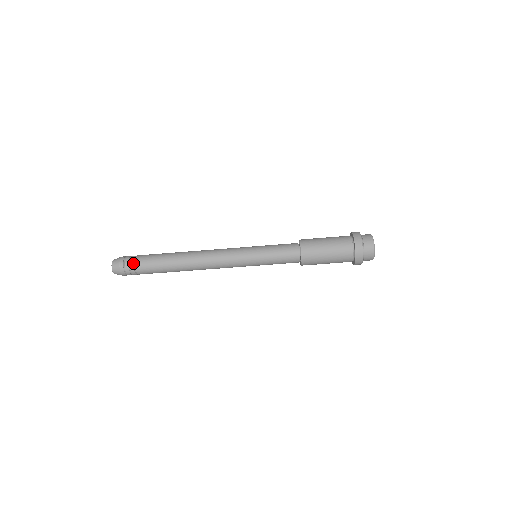
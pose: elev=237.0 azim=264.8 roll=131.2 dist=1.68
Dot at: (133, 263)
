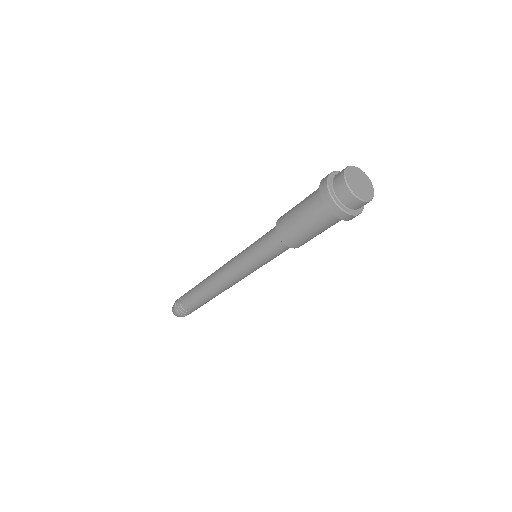
Dot at: (183, 310)
